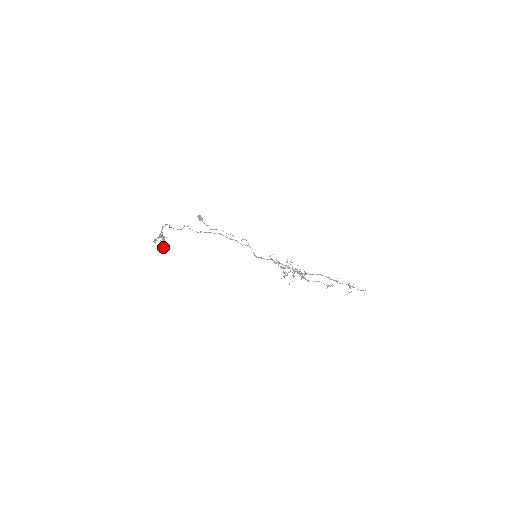
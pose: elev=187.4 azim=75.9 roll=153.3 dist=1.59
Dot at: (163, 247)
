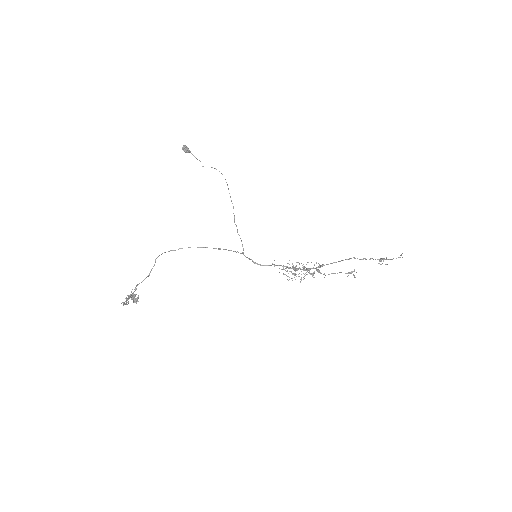
Dot at: occluded
